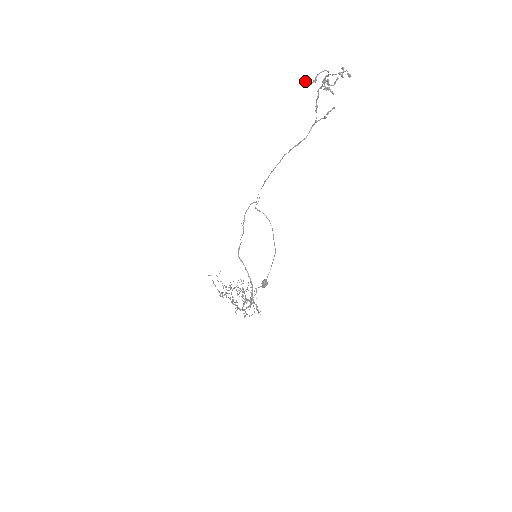
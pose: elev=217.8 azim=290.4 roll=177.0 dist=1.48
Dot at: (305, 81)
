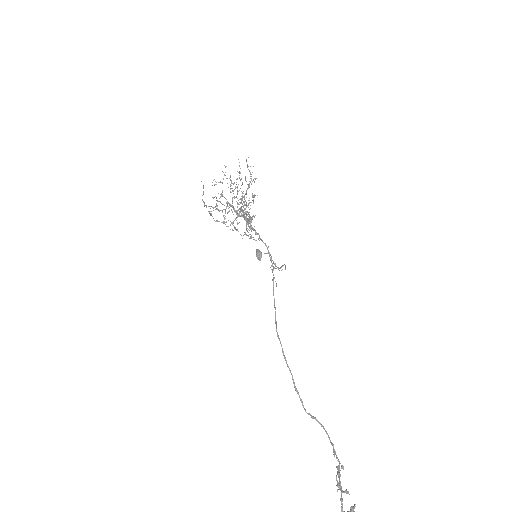
Dot at: out of frame
